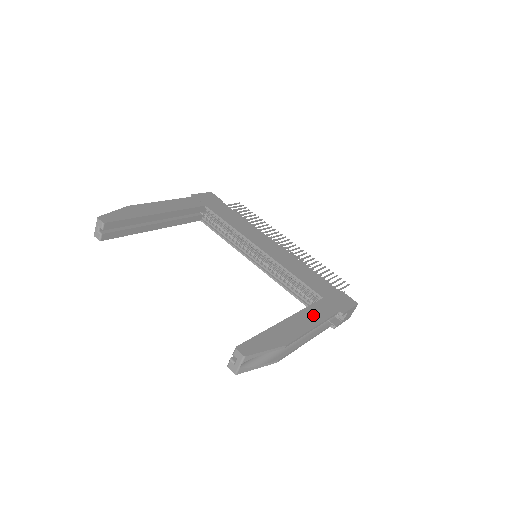
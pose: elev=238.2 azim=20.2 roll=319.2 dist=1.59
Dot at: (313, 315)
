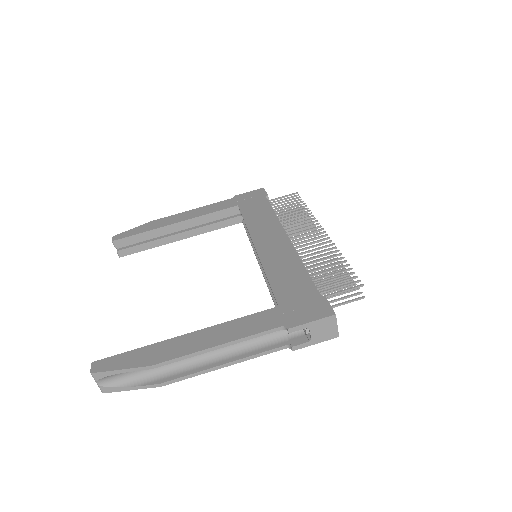
Dot at: (233, 330)
